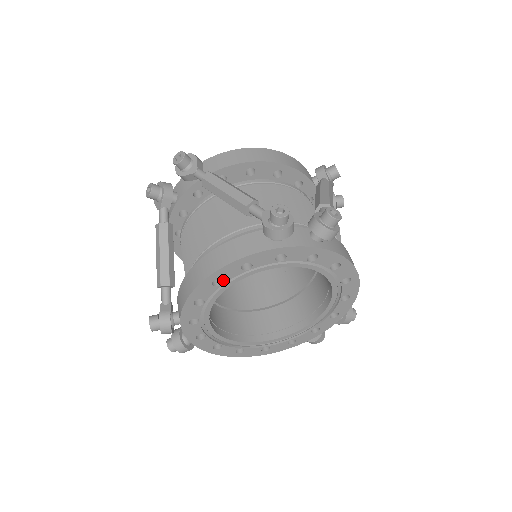
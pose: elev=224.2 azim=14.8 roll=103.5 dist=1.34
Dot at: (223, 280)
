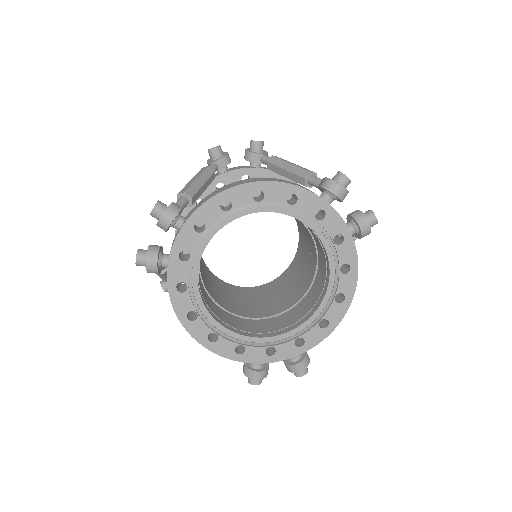
Dot at: (265, 197)
